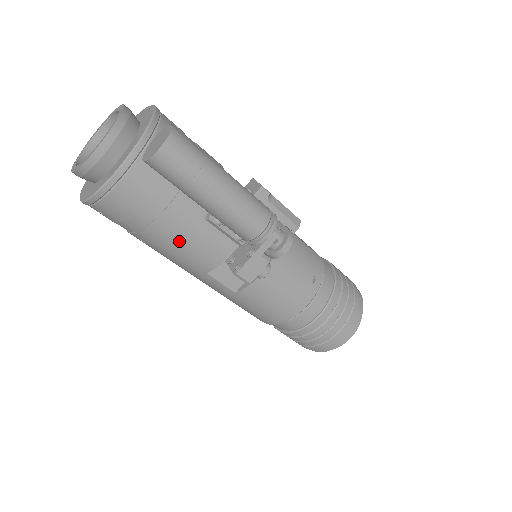
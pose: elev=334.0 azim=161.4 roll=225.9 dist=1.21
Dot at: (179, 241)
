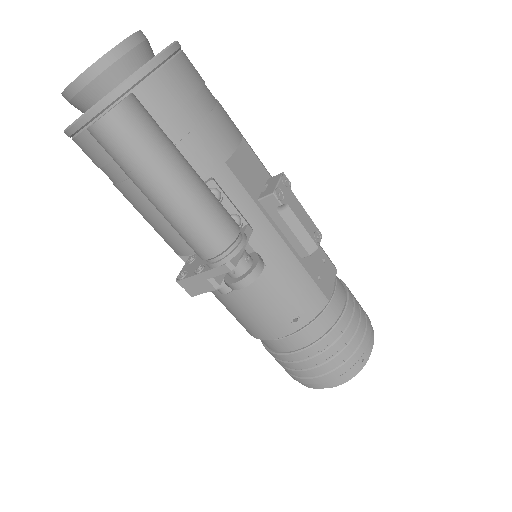
Dot at: (145, 214)
